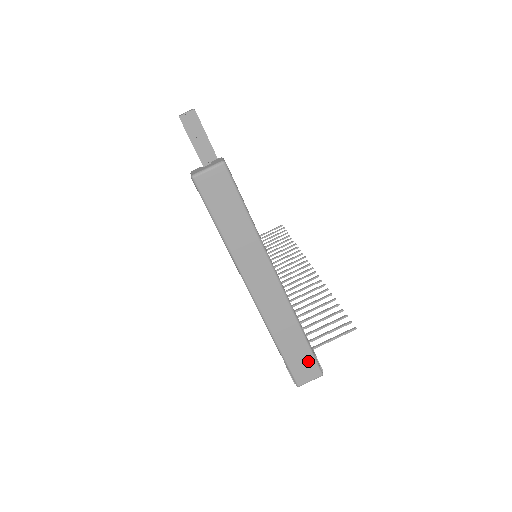
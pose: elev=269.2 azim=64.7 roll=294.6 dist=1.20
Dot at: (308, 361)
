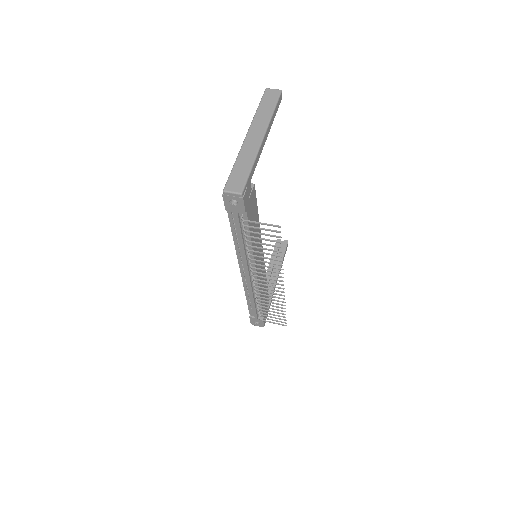
Dot at: (242, 180)
